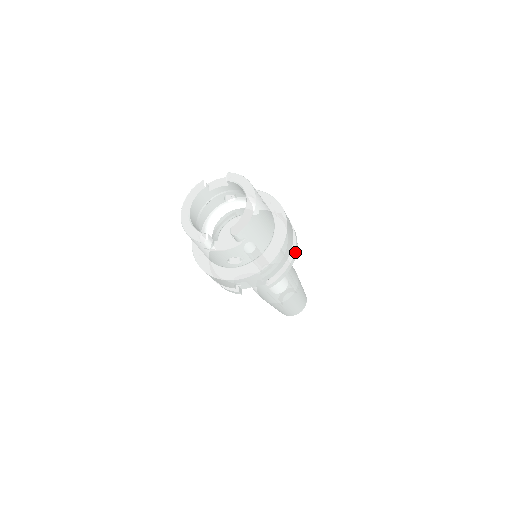
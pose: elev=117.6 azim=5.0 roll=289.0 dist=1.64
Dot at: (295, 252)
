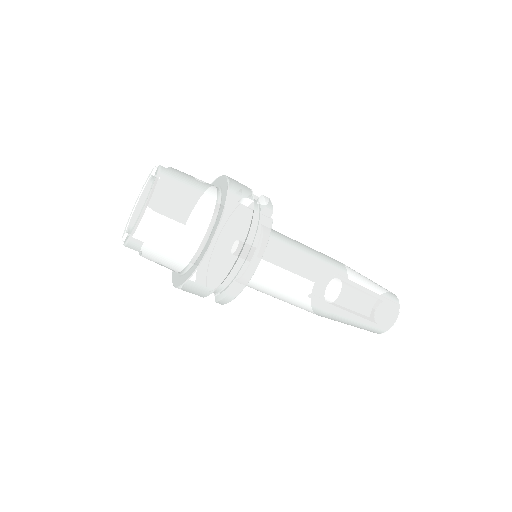
Dot at: (246, 276)
